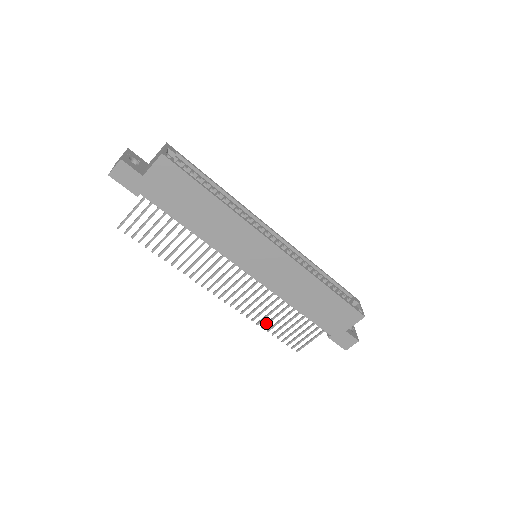
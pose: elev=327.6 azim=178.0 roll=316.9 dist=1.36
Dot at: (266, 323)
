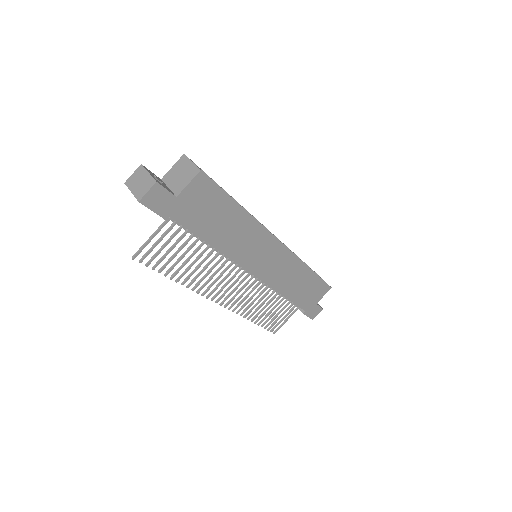
Dot at: (255, 316)
